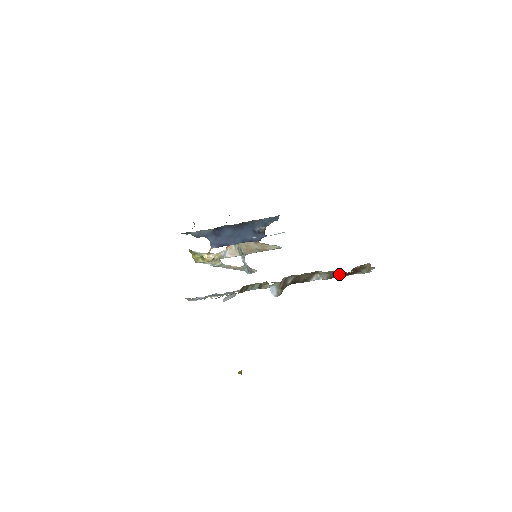
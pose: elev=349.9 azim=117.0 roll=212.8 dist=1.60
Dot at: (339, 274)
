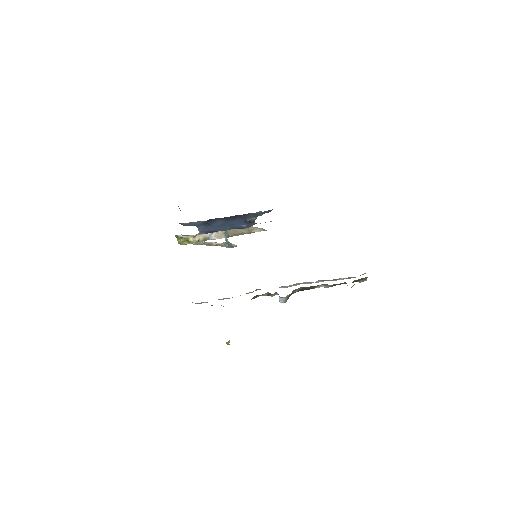
Dot at: (340, 284)
